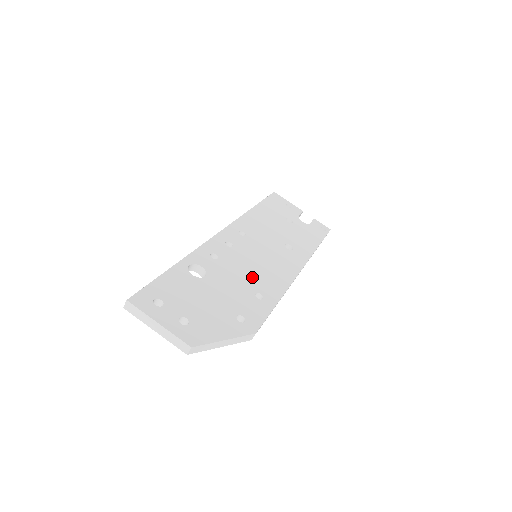
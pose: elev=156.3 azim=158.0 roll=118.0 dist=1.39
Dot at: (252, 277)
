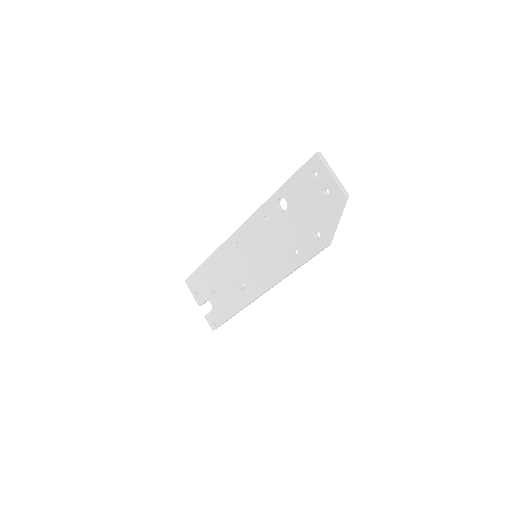
Dot at: occluded
